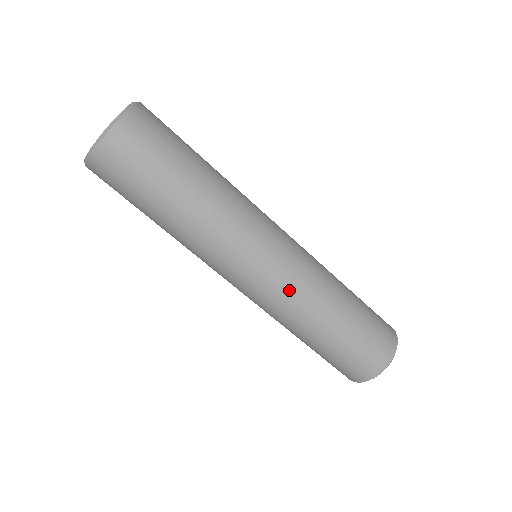
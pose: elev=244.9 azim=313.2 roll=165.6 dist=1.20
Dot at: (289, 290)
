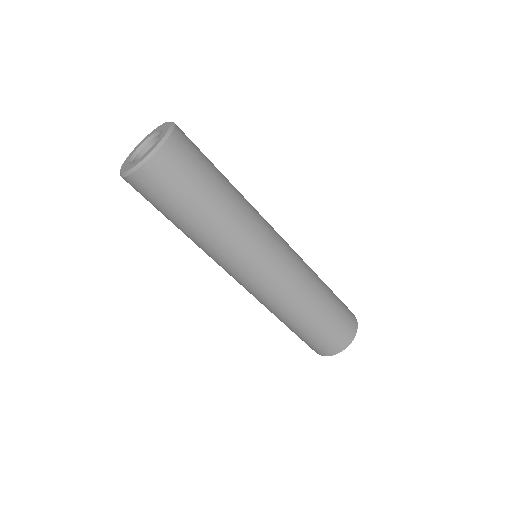
Dot at: (288, 284)
